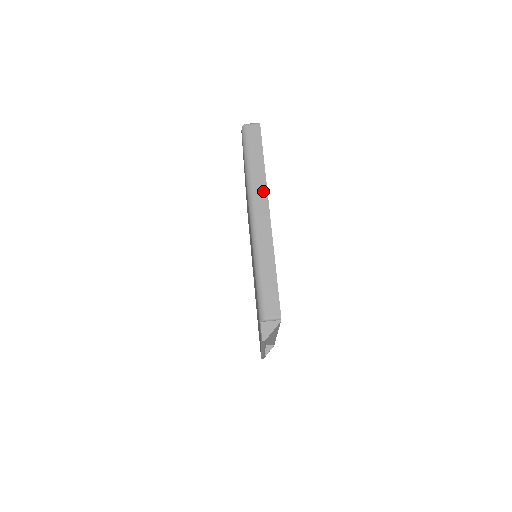
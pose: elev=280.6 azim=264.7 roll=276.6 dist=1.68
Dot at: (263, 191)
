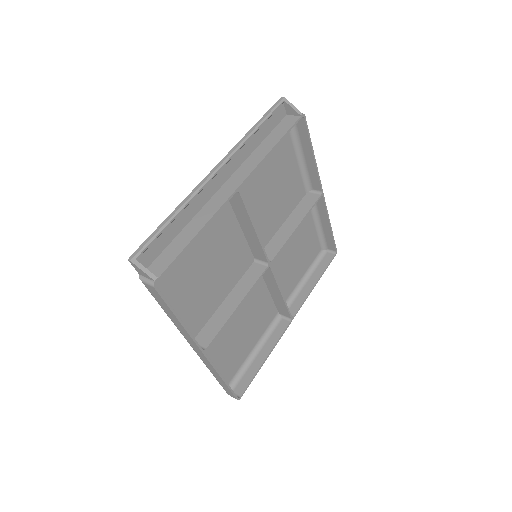
Dot at: (324, 207)
